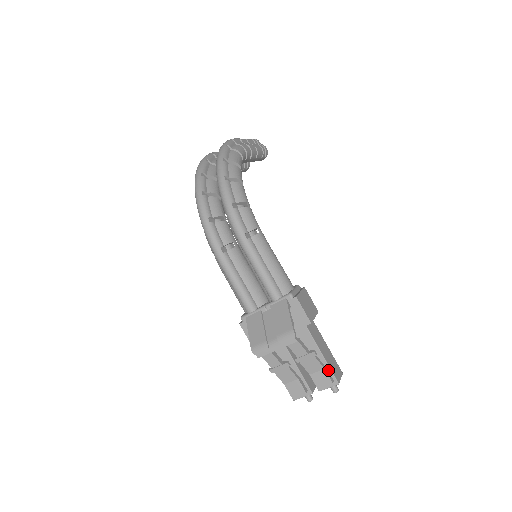
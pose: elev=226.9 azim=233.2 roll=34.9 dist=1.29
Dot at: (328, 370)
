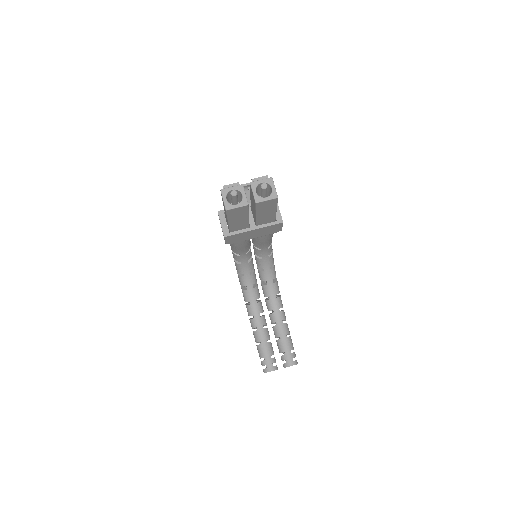
Dot at: occluded
